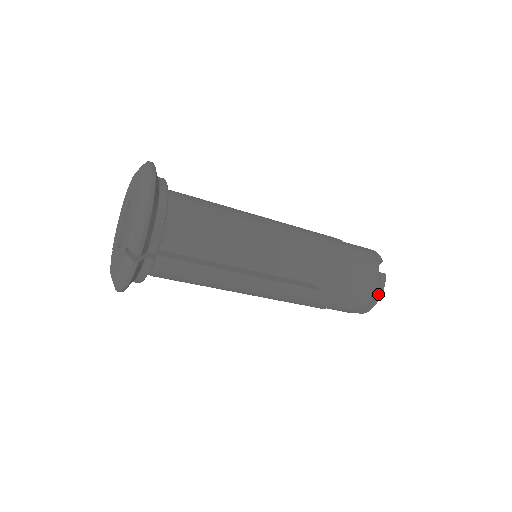
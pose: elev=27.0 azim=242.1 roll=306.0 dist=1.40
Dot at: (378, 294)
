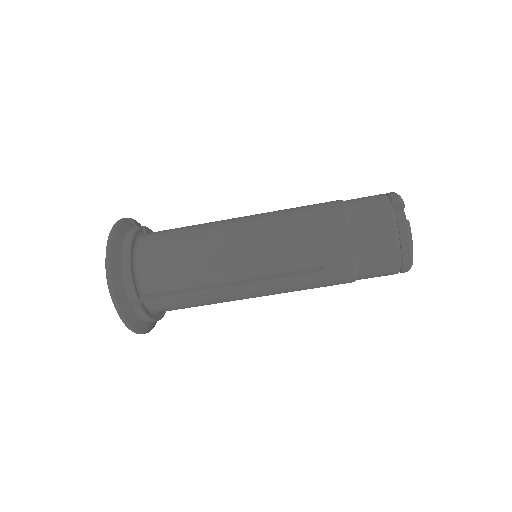
Dot at: (404, 248)
